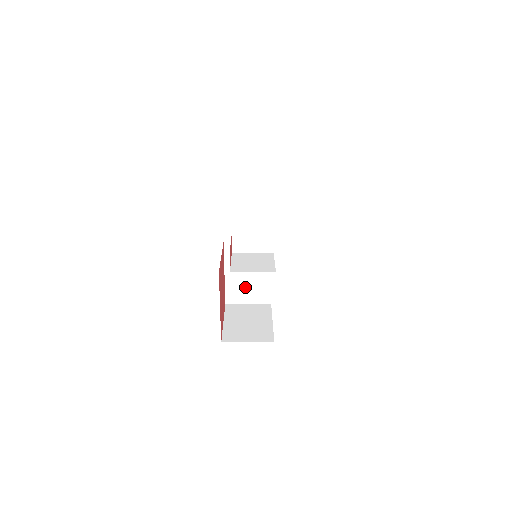
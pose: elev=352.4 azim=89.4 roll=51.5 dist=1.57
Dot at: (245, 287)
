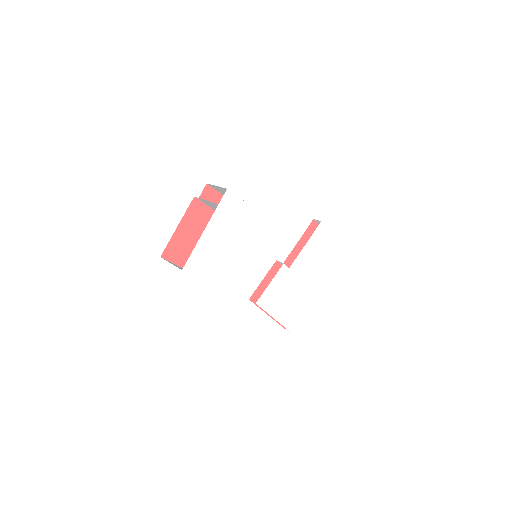
Dot at: occluded
